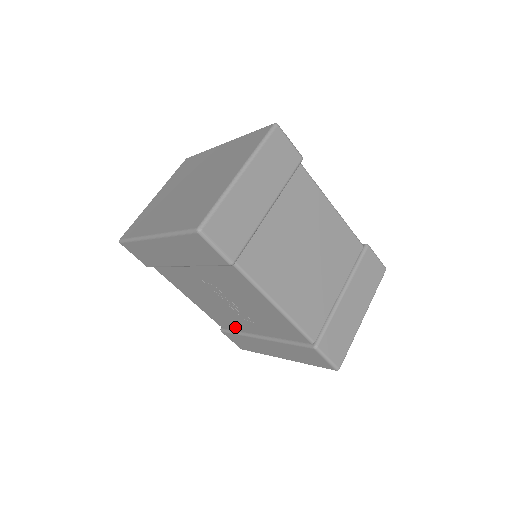
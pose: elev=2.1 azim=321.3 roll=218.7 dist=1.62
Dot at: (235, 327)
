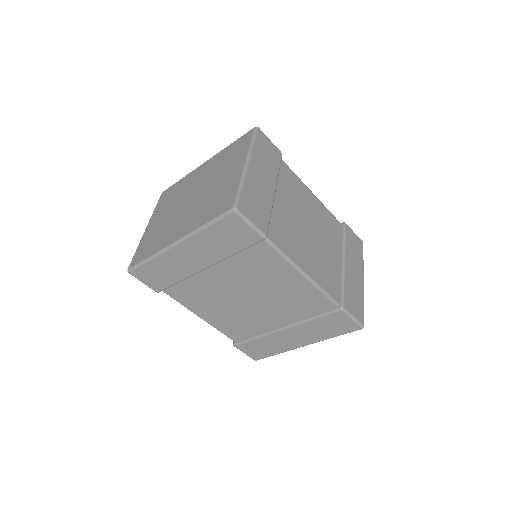
Dot at: (251, 331)
